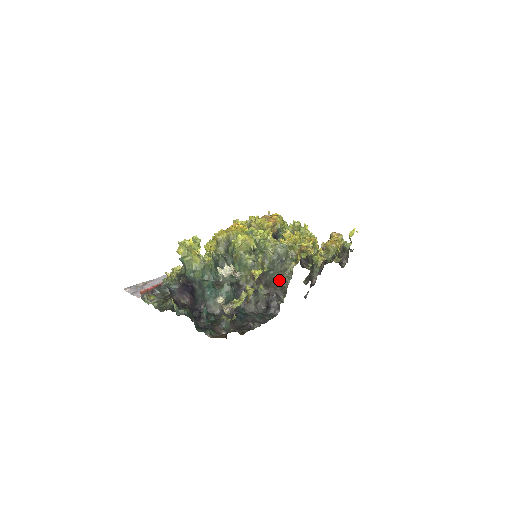
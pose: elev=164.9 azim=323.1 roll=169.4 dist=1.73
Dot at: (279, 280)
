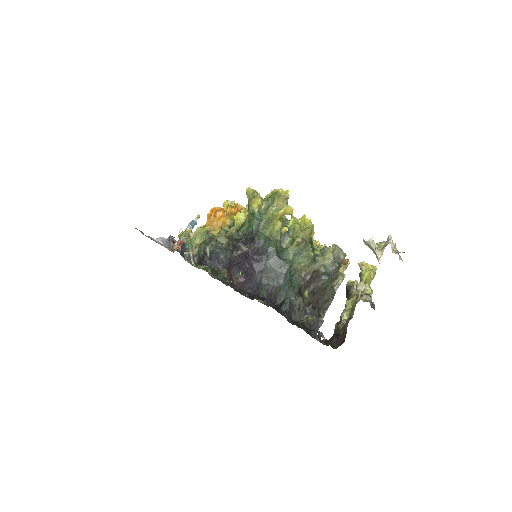
Dot at: (327, 290)
